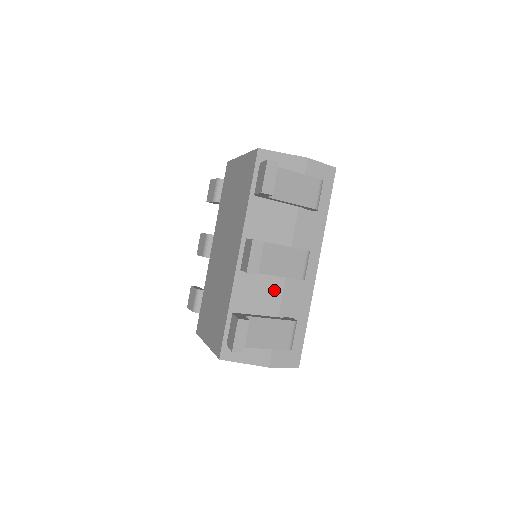
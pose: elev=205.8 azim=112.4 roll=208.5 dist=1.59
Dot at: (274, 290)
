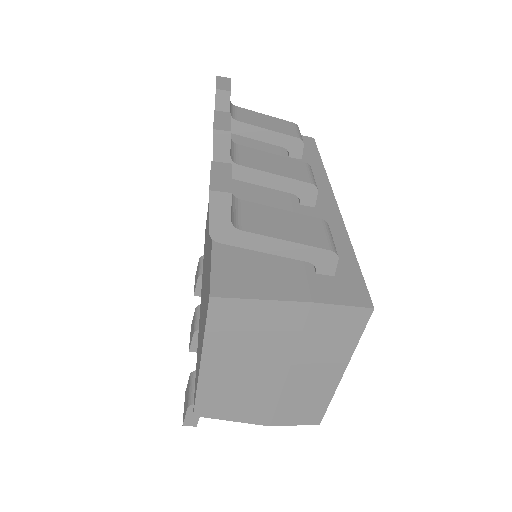
Dot at: occluded
